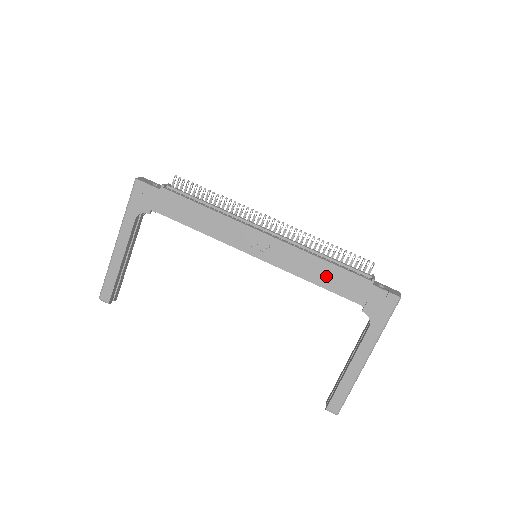
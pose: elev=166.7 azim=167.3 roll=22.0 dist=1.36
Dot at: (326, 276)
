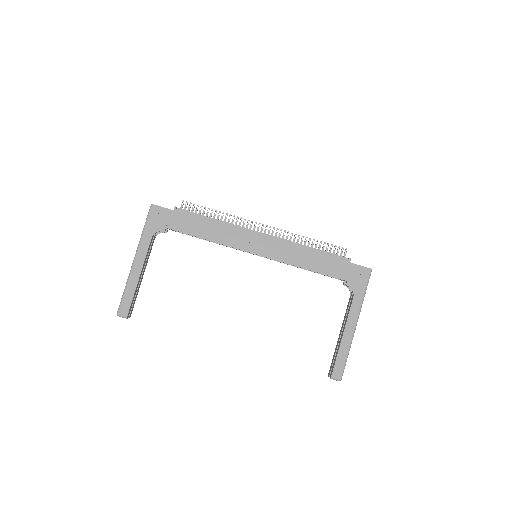
Dot at: (315, 261)
